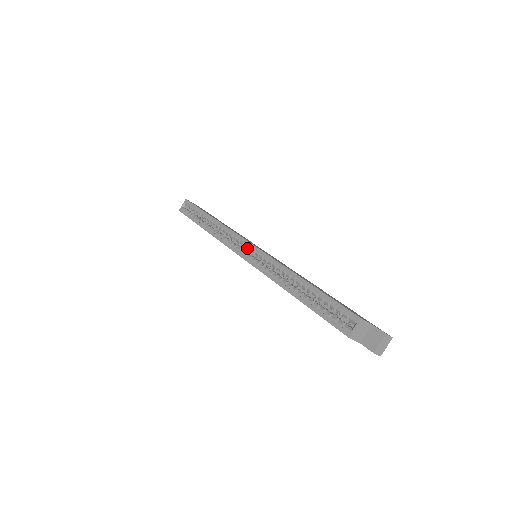
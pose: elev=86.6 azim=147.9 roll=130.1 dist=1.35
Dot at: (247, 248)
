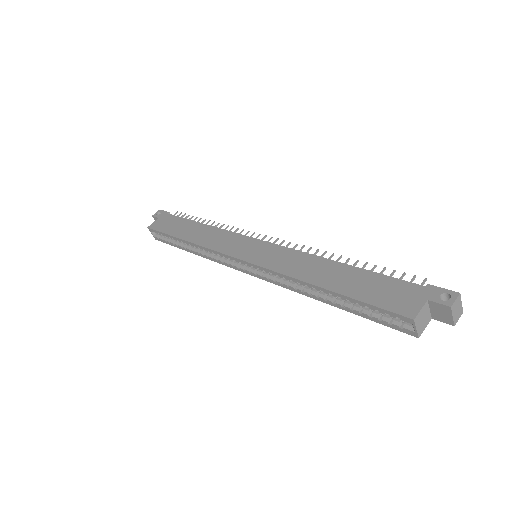
Dot at: occluded
